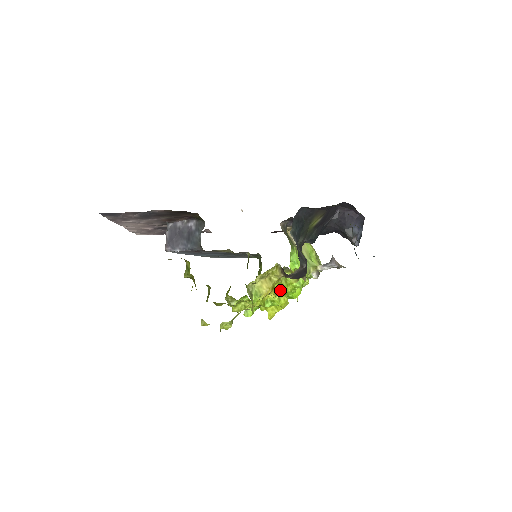
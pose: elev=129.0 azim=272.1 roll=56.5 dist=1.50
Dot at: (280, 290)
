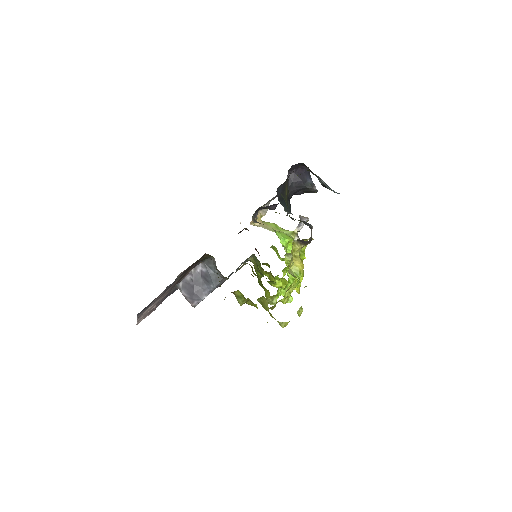
Dot at: occluded
